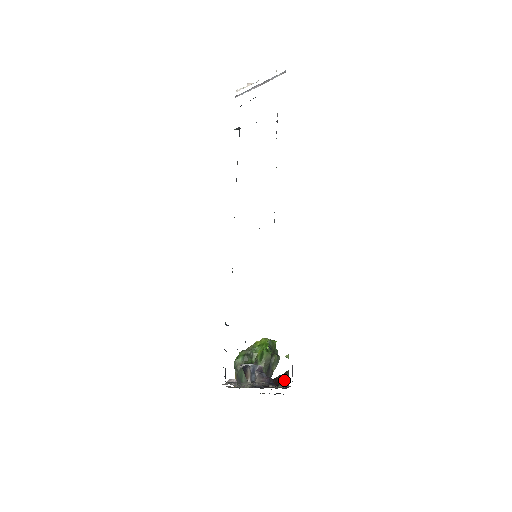
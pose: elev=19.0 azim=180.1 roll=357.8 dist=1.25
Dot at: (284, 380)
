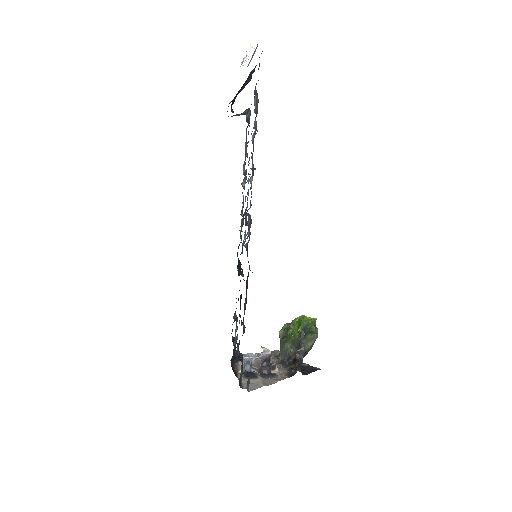
Dot at: (295, 366)
